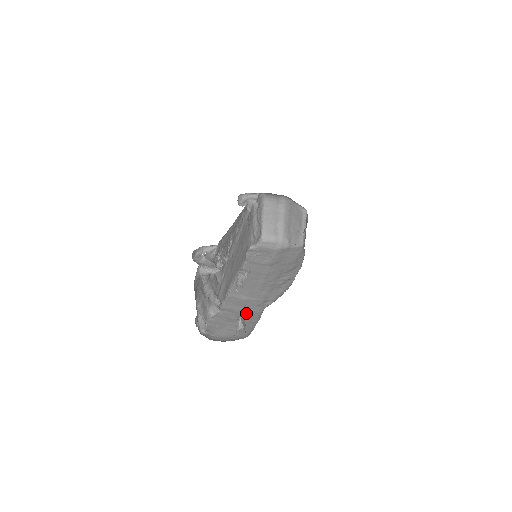
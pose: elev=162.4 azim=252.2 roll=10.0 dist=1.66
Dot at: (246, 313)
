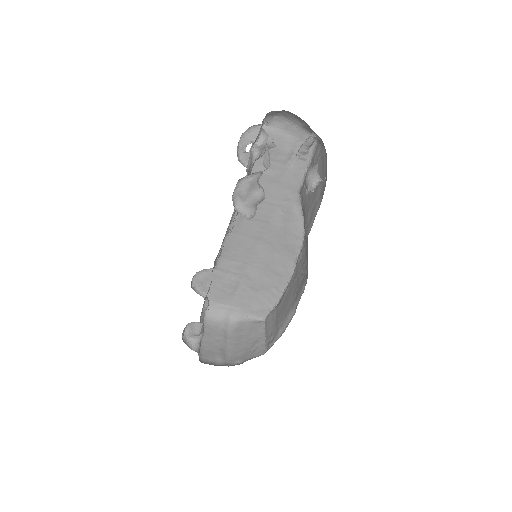
Dot at: occluded
